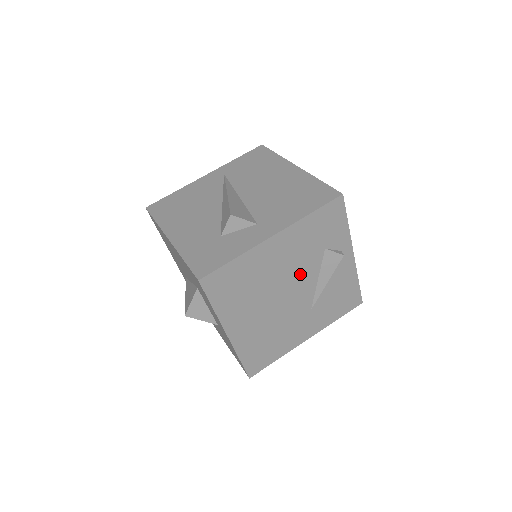
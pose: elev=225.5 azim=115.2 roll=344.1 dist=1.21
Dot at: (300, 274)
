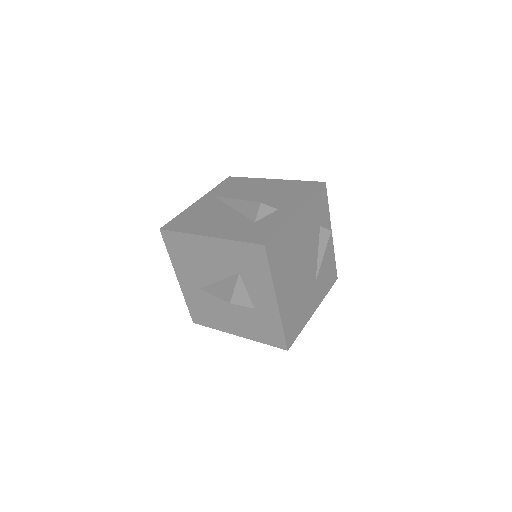
Dot at: (310, 247)
